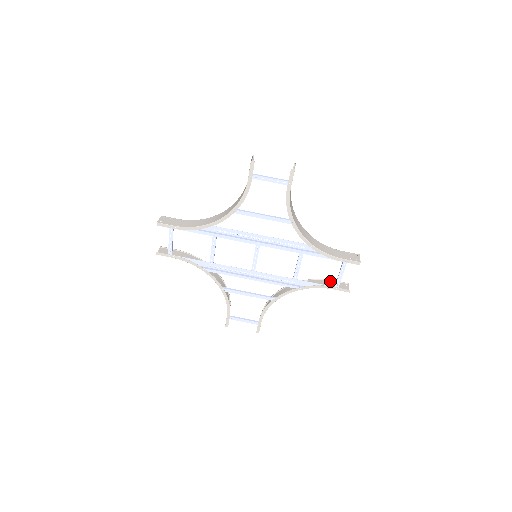
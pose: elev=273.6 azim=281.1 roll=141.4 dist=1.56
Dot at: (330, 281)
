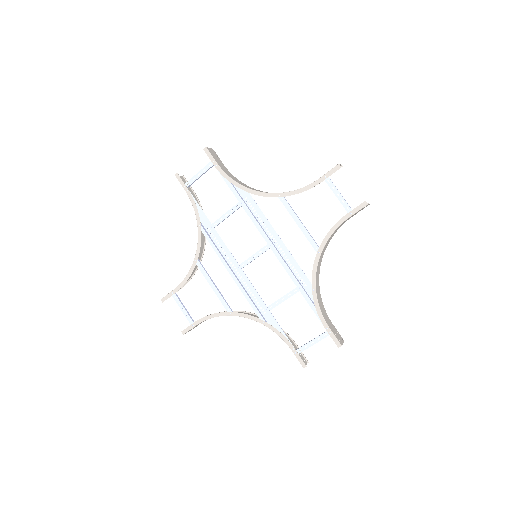
Dot at: (294, 343)
